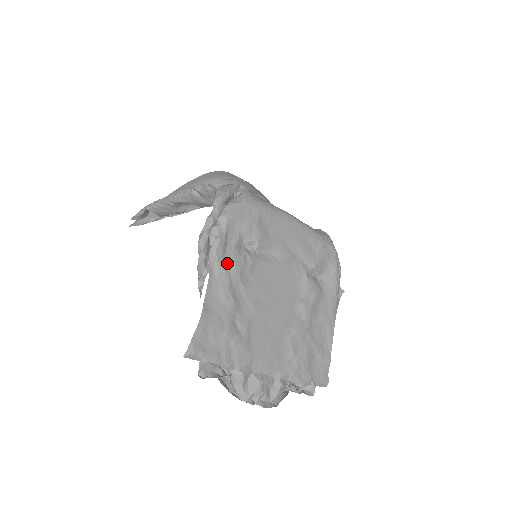
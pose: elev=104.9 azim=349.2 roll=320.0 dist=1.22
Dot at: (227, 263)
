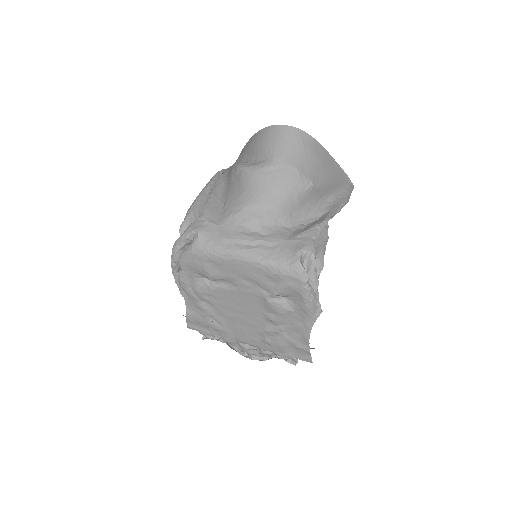
Dot at: (192, 290)
